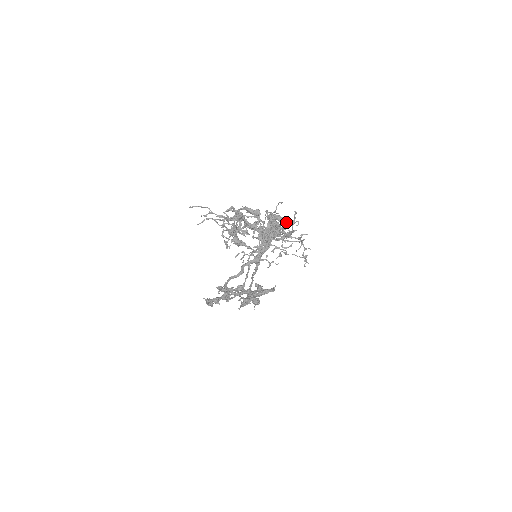
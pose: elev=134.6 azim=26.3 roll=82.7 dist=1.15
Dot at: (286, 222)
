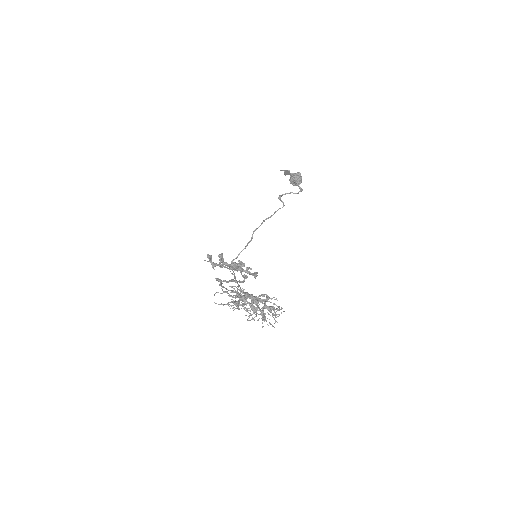
Dot at: (272, 313)
